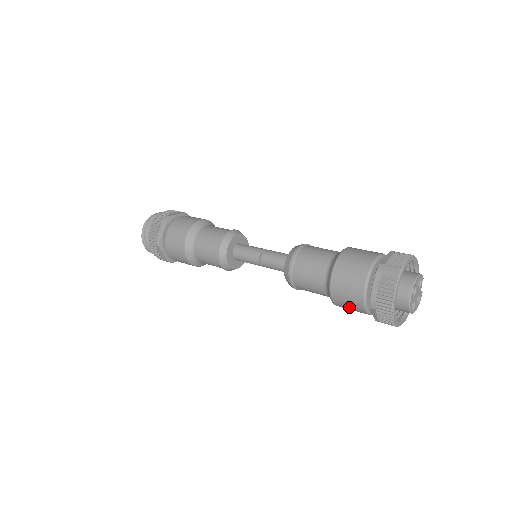
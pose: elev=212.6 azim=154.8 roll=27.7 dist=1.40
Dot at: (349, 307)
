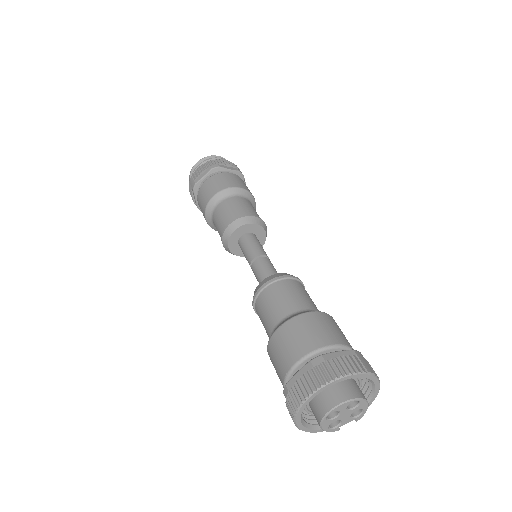
Dot at: (285, 347)
